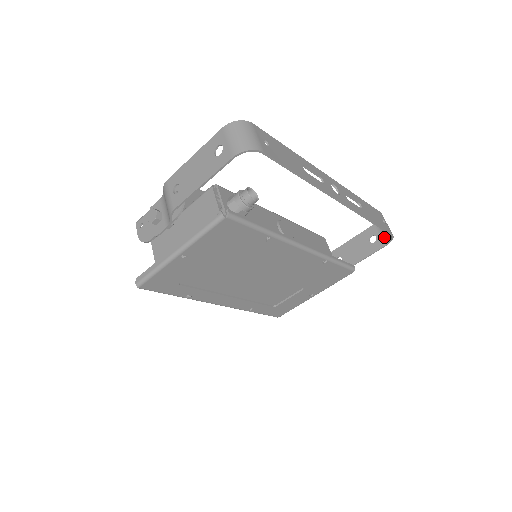
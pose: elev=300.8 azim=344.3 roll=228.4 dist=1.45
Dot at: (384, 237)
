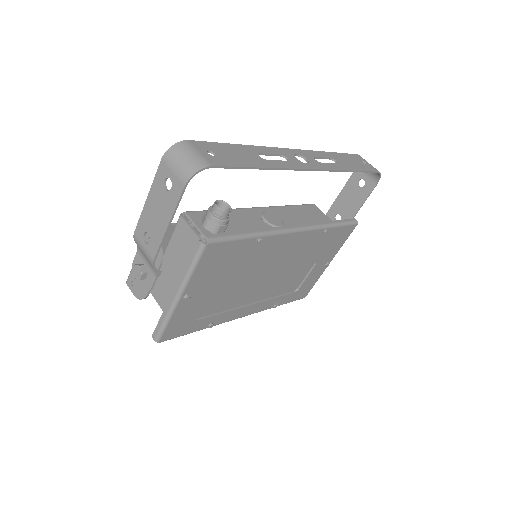
Dot at: (371, 177)
